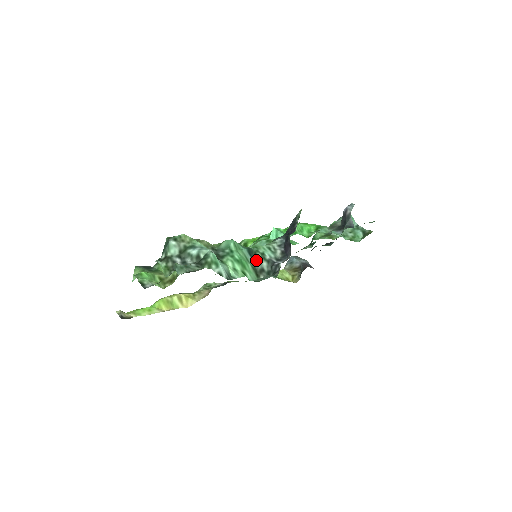
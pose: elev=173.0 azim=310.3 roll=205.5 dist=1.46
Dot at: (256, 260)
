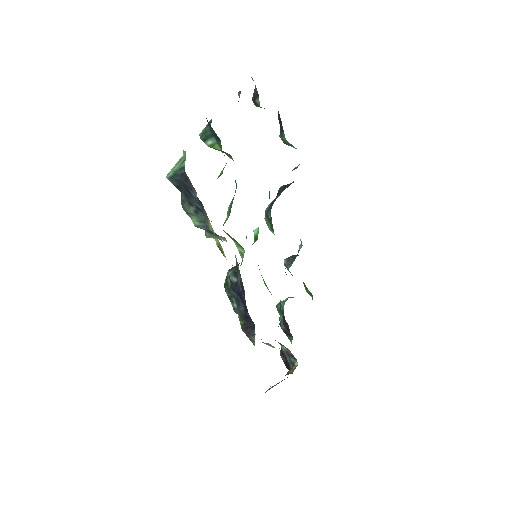
Dot at: occluded
